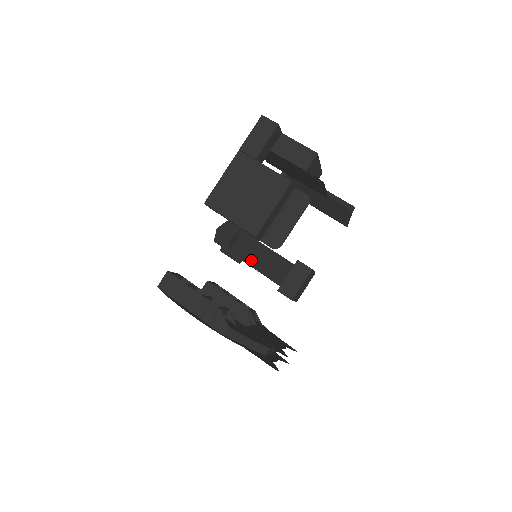
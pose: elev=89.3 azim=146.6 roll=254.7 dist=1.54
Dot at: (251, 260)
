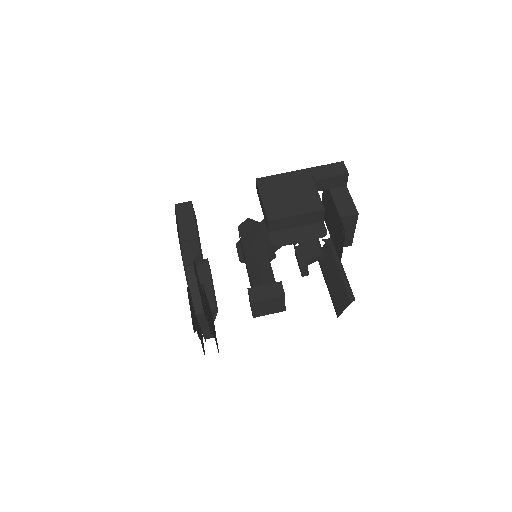
Dot at: (250, 259)
